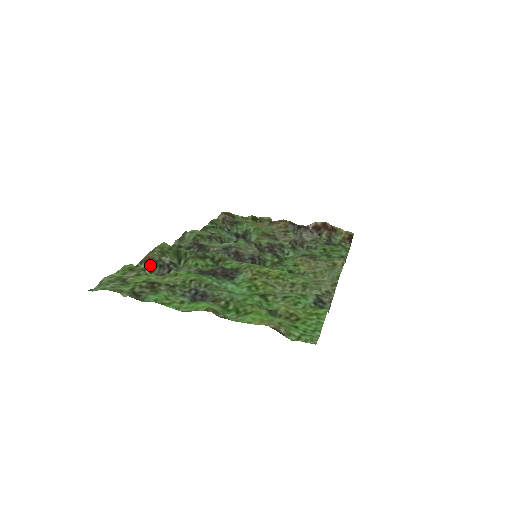
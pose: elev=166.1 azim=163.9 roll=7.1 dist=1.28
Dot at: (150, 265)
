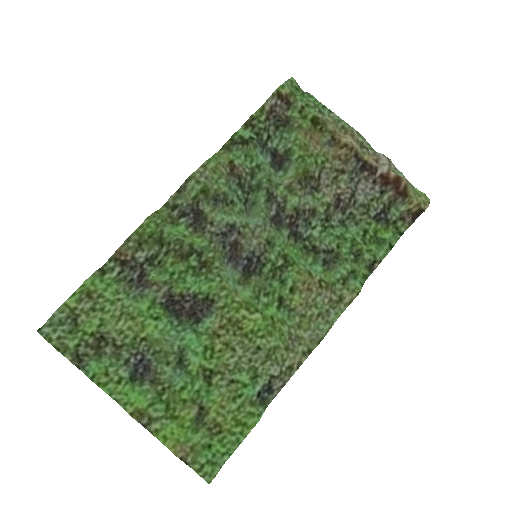
Dot at: (120, 265)
